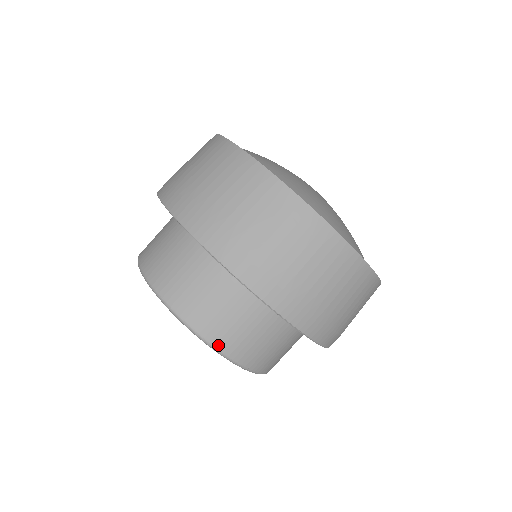
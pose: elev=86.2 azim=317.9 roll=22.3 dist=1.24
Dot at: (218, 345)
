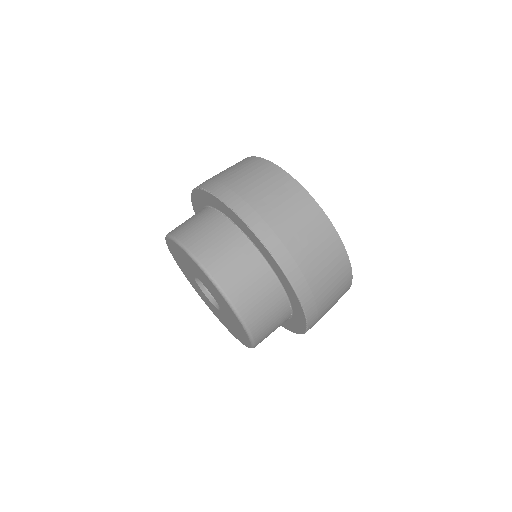
Dot at: (193, 251)
